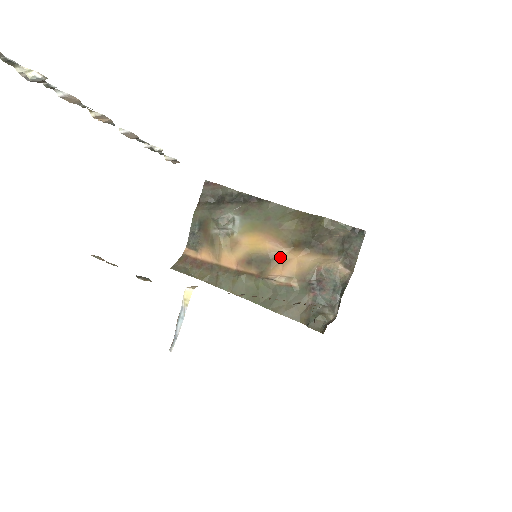
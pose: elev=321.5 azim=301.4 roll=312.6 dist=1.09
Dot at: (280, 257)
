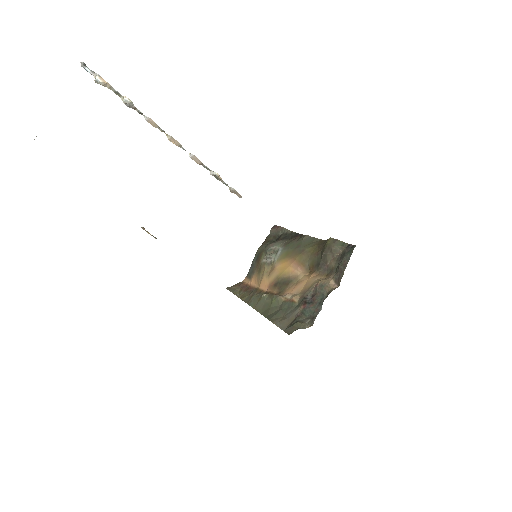
Dot at: (297, 279)
